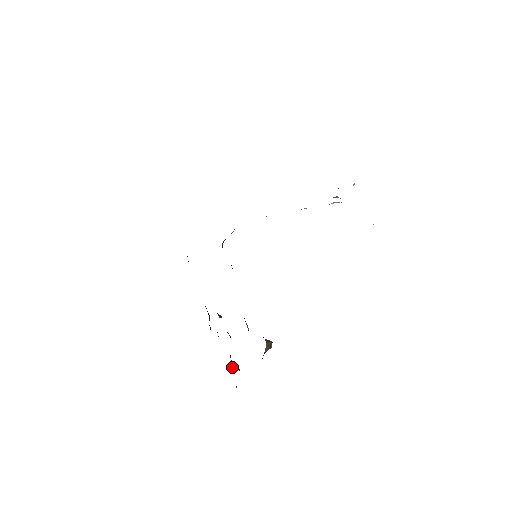
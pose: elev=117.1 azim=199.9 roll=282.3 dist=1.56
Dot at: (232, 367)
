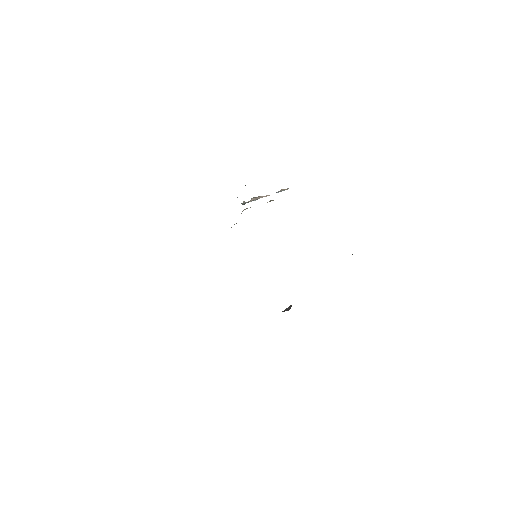
Dot at: occluded
